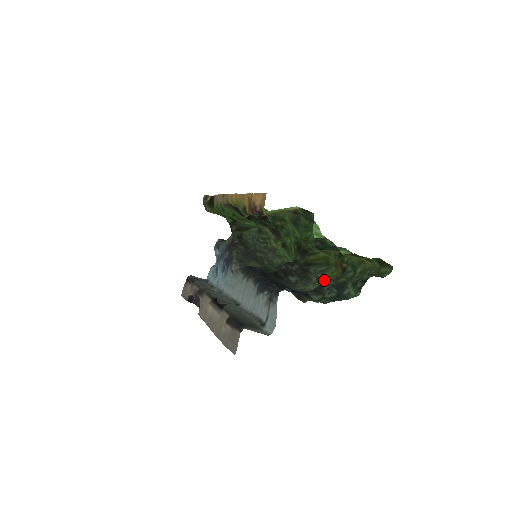
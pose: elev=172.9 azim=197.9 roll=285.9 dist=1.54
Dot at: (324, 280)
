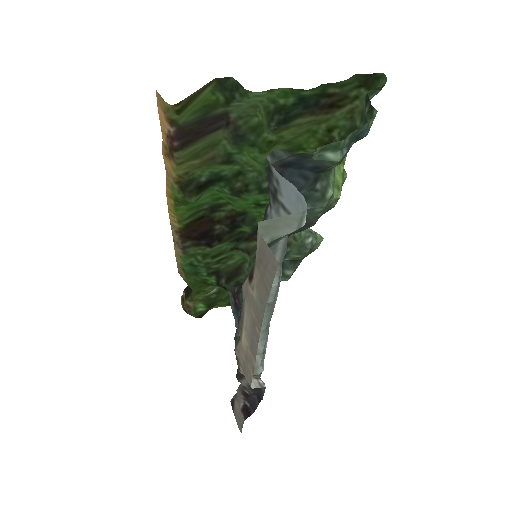
Dot at: (334, 167)
